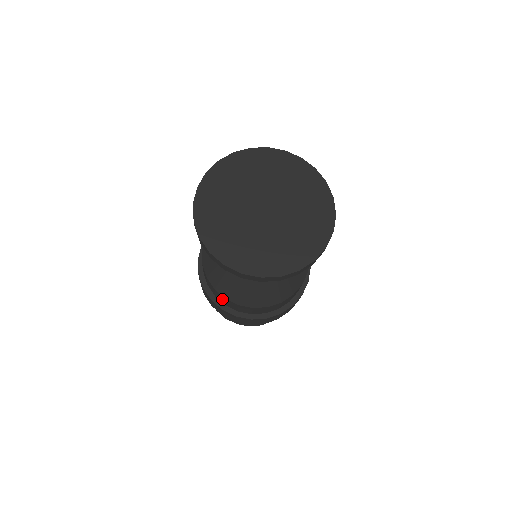
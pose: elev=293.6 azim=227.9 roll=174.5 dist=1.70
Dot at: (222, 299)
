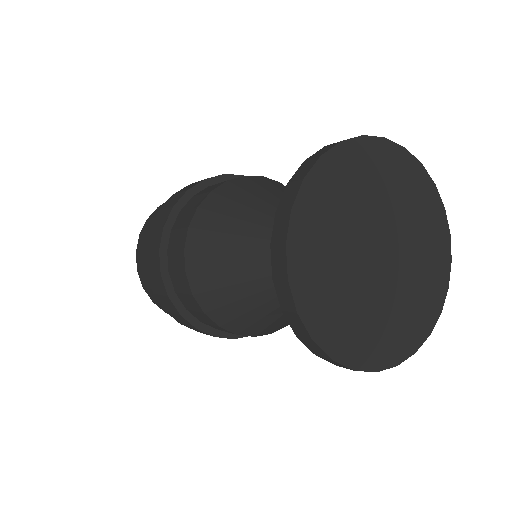
Dot at: (192, 306)
